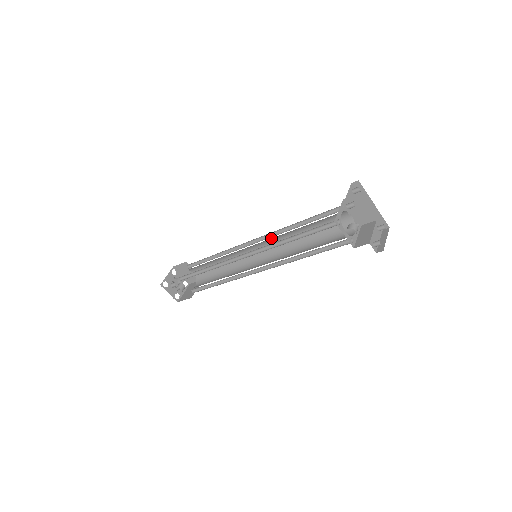
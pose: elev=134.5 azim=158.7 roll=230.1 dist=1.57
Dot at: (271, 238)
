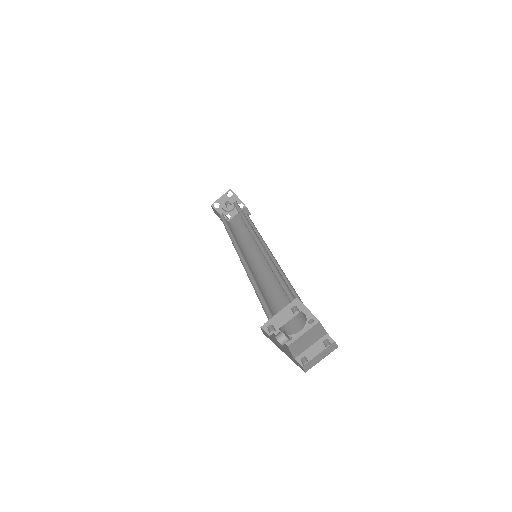
Dot at: occluded
